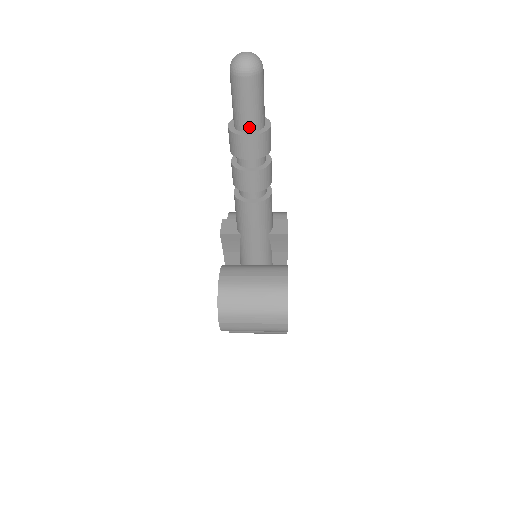
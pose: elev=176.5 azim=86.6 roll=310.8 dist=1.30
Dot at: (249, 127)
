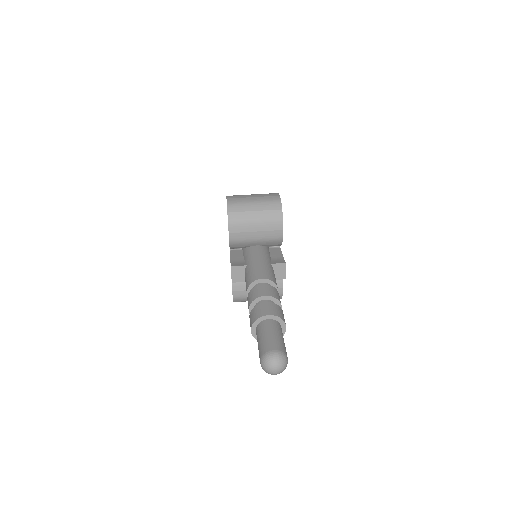
Dot at: occluded
